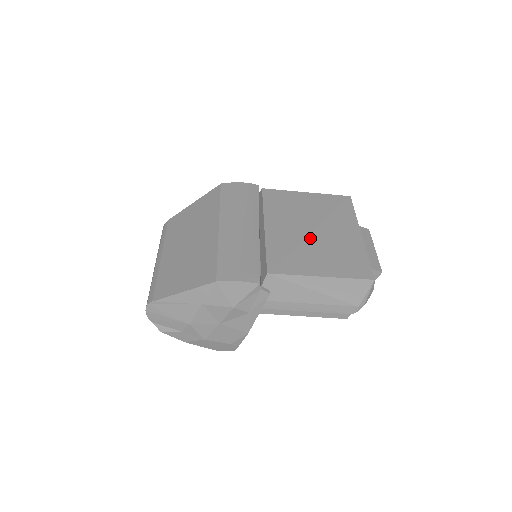
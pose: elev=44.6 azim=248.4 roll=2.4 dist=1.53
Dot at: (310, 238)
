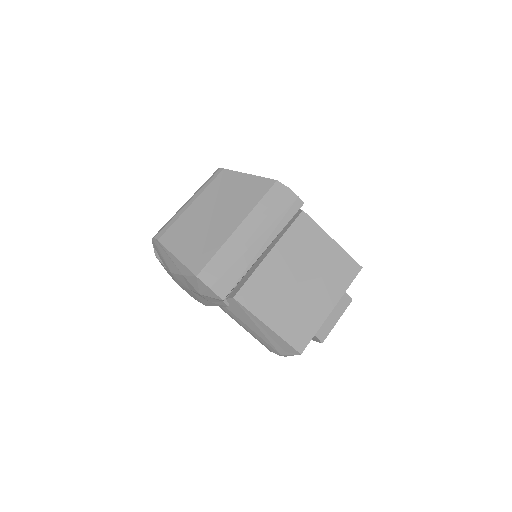
Dot at: (292, 287)
